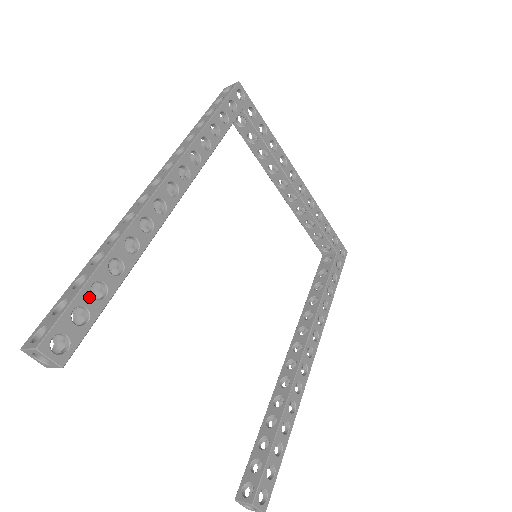
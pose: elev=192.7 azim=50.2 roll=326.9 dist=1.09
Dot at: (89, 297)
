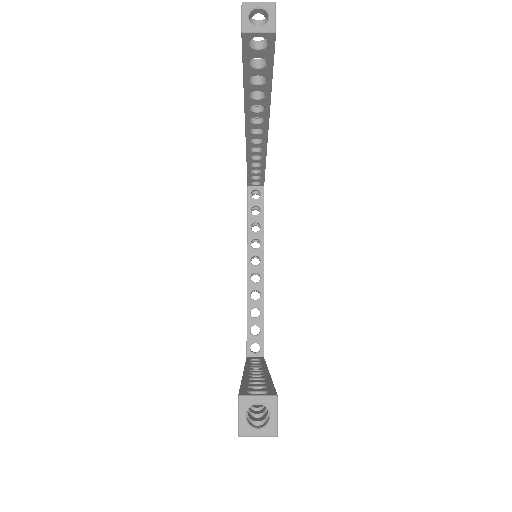
Dot at: occluded
